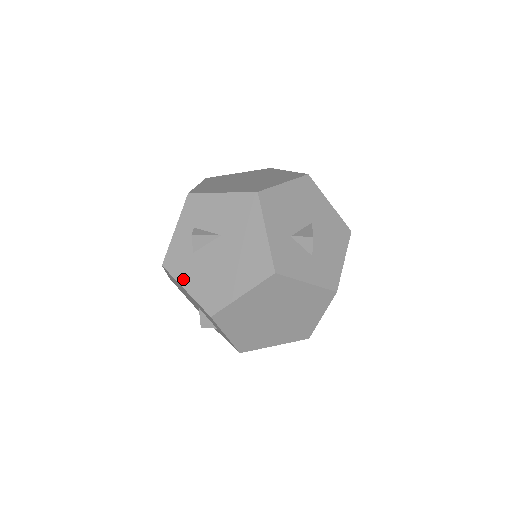
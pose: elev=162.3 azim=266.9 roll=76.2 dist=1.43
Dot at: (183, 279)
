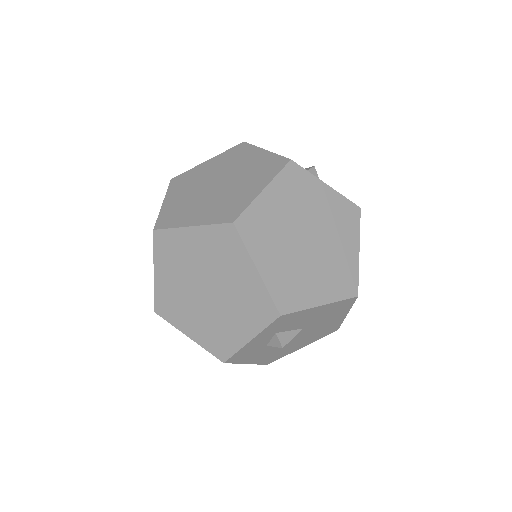
Dot at: (248, 361)
